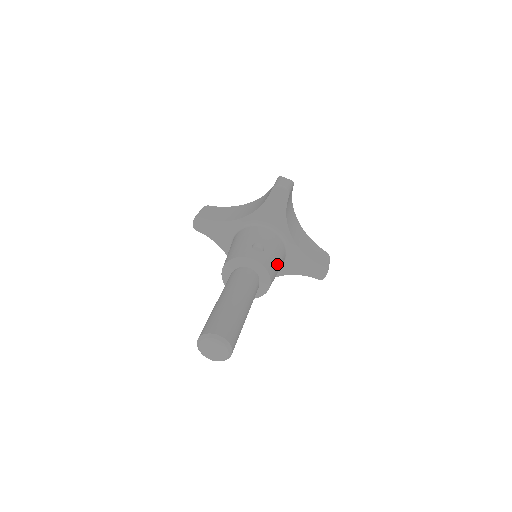
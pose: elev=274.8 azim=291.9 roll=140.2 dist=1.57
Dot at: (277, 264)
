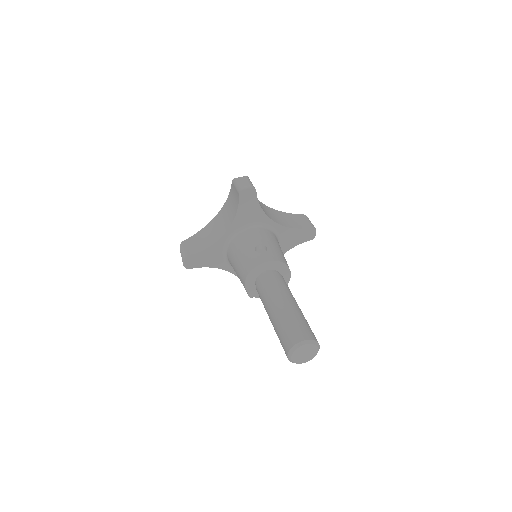
Dot at: (281, 251)
